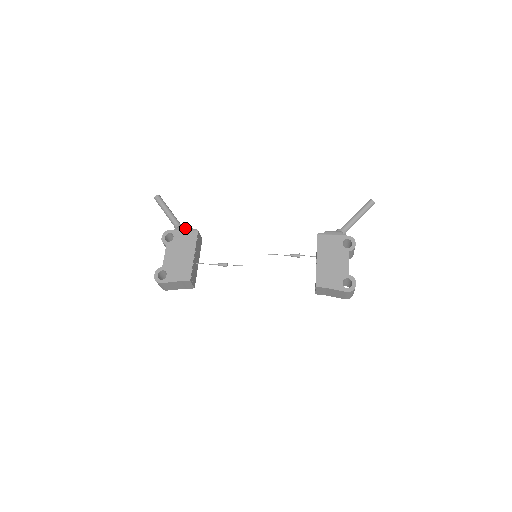
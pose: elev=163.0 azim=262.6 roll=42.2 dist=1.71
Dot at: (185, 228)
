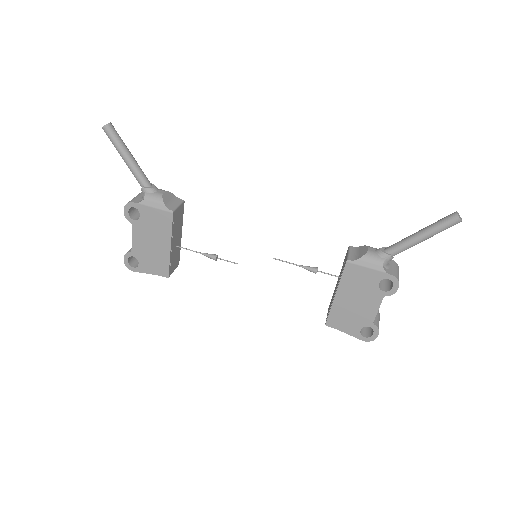
Dot at: (154, 204)
